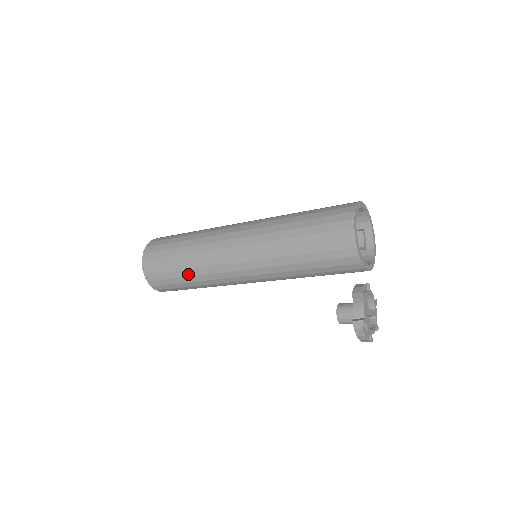
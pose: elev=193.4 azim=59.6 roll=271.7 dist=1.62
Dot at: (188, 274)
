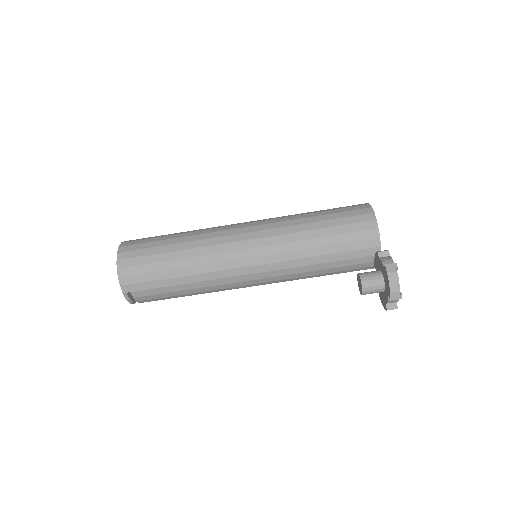
Dot at: (179, 256)
